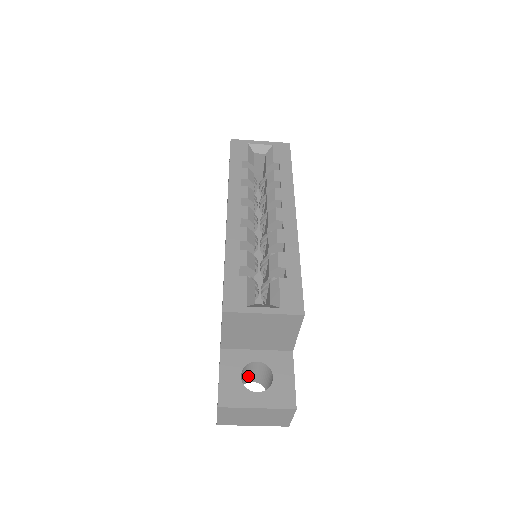
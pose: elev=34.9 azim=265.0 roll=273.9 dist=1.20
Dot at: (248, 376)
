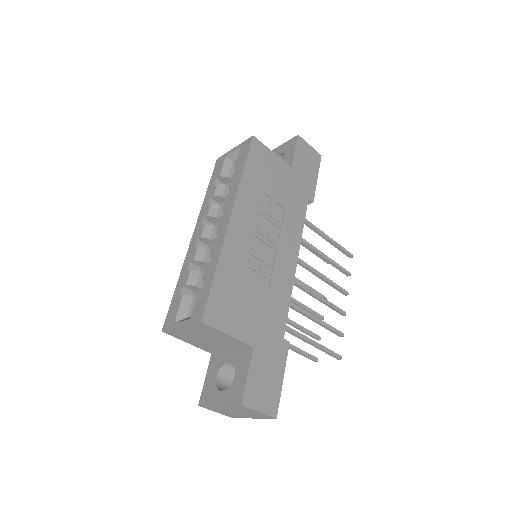
Dot at: occluded
